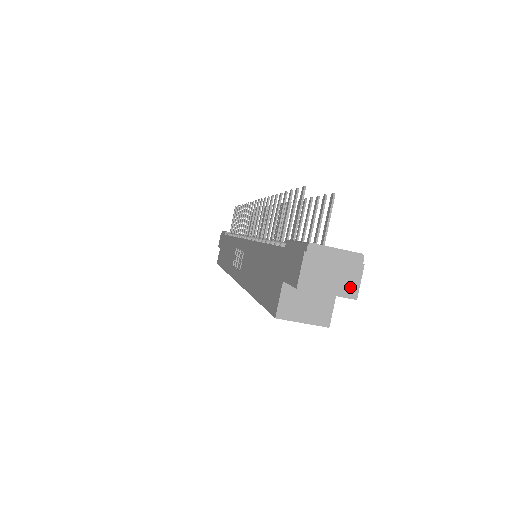
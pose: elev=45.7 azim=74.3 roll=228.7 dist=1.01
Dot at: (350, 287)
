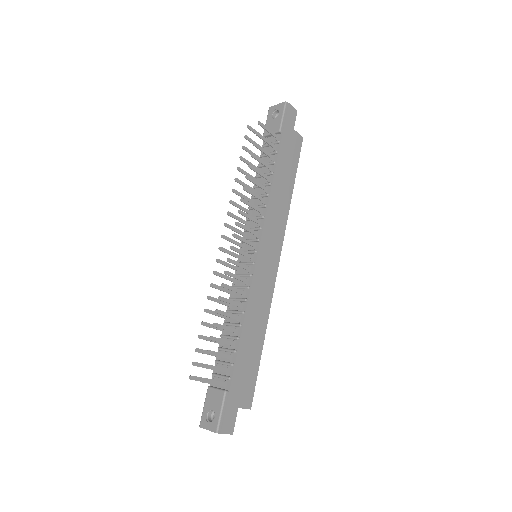
Dot at: (226, 433)
